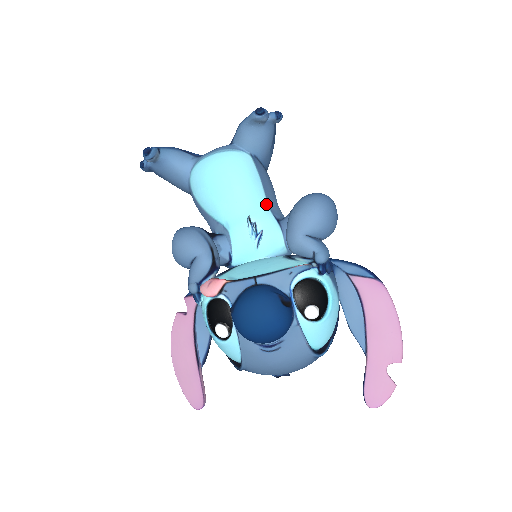
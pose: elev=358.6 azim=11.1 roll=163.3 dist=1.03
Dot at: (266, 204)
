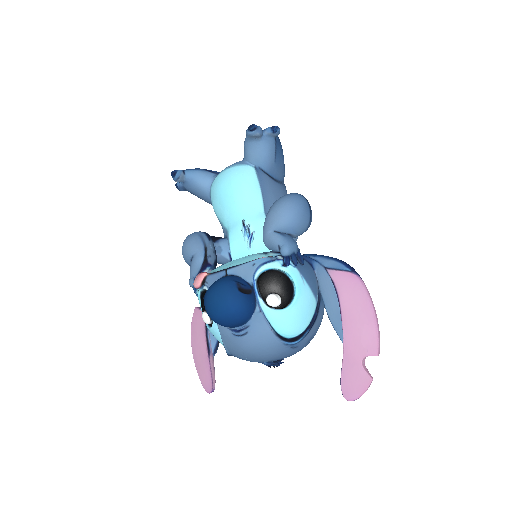
Dot at: (262, 209)
